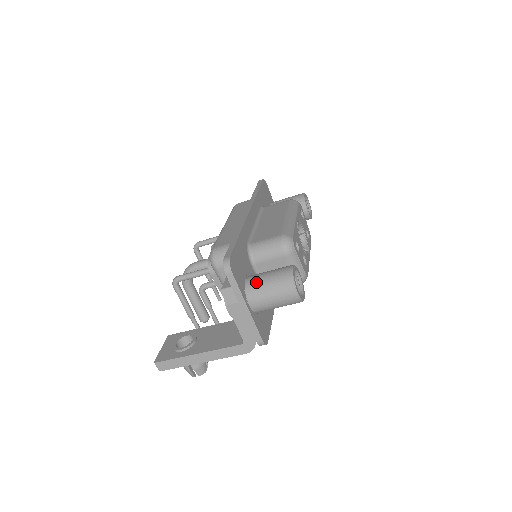
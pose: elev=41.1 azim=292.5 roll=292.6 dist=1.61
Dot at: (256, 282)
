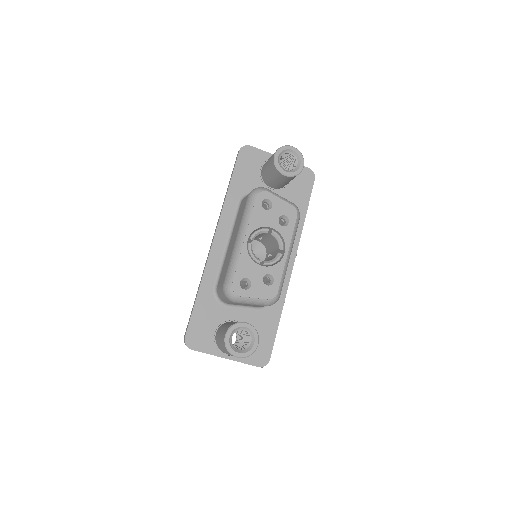
Dot at: (217, 342)
